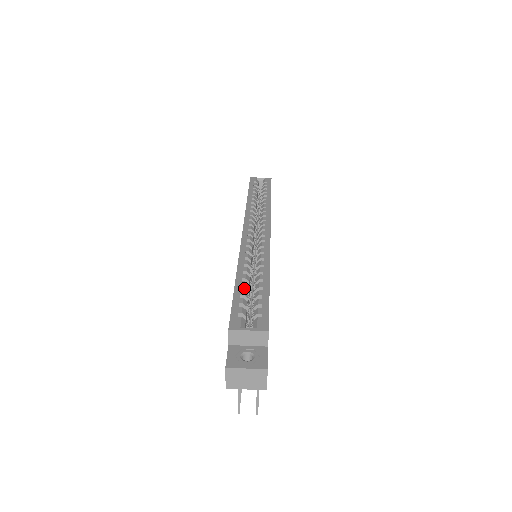
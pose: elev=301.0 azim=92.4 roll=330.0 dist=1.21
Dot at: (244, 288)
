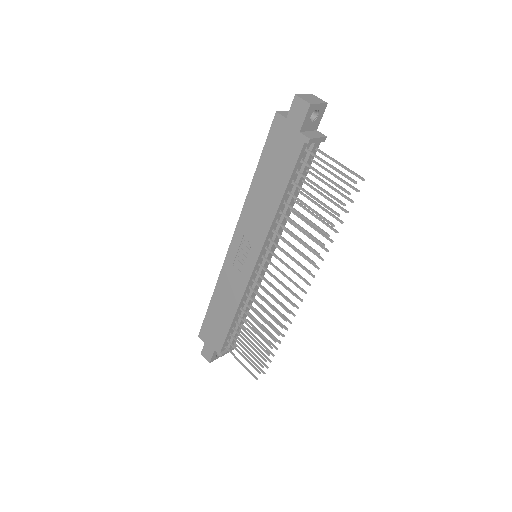
Dot at: occluded
